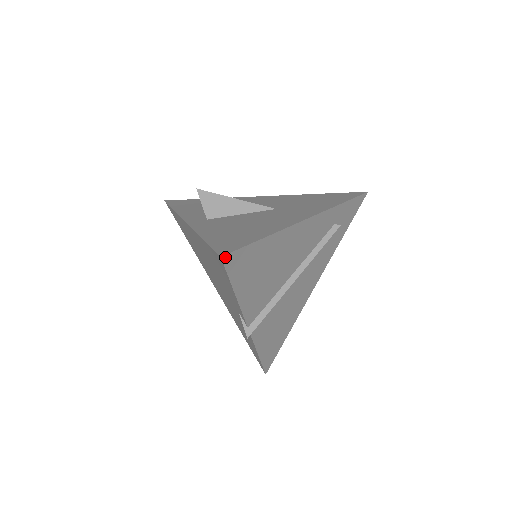
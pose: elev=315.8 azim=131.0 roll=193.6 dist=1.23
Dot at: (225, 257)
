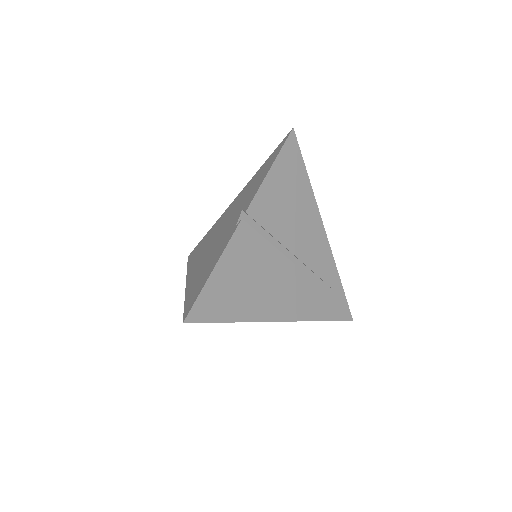
Dot at: (293, 133)
